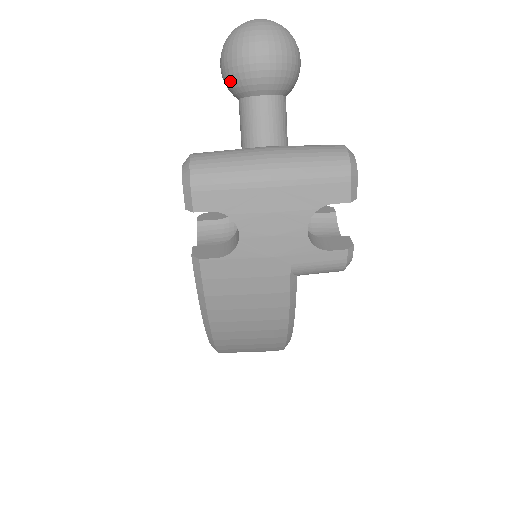
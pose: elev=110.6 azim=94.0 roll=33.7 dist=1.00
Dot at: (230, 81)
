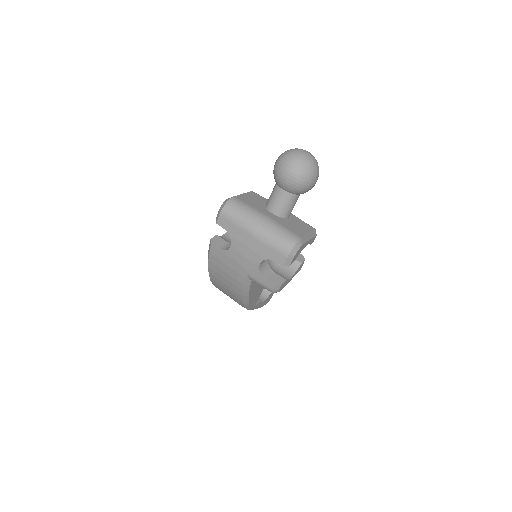
Dot at: (273, 173)
